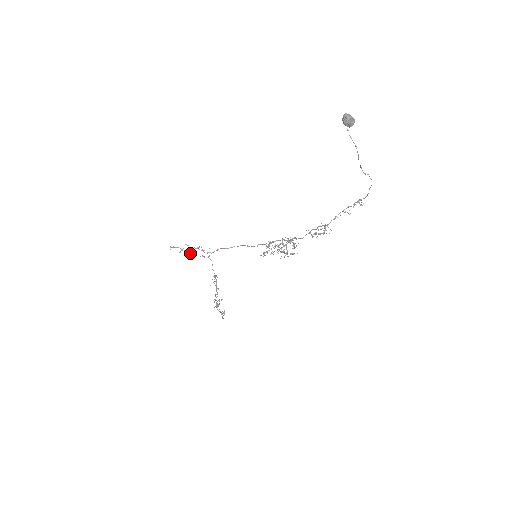
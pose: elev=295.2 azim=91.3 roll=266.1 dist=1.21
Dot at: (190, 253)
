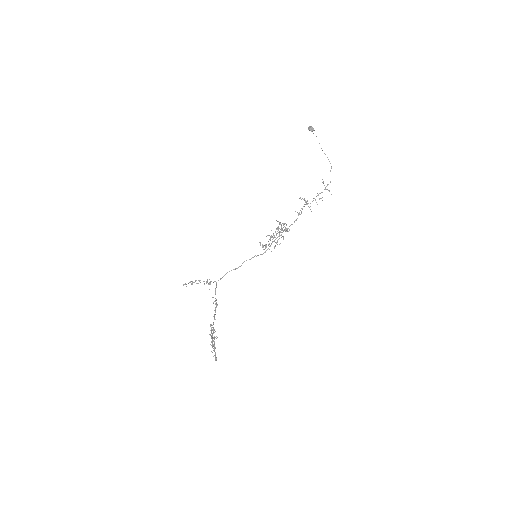
Dot at: (199, 280)
